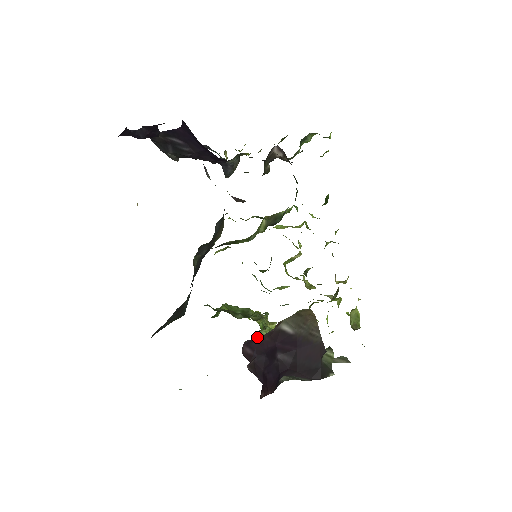
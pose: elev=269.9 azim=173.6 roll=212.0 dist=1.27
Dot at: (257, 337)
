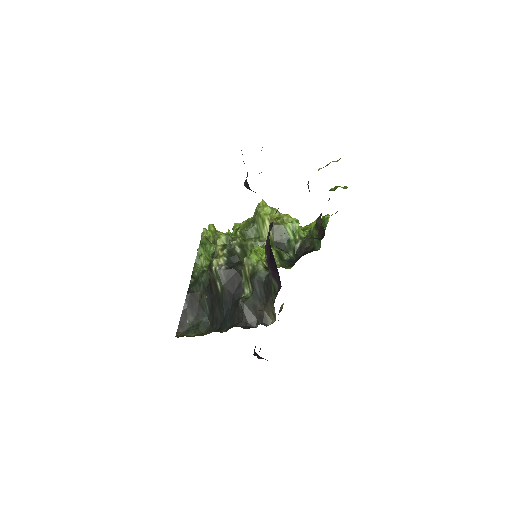
Dot at: occluded
